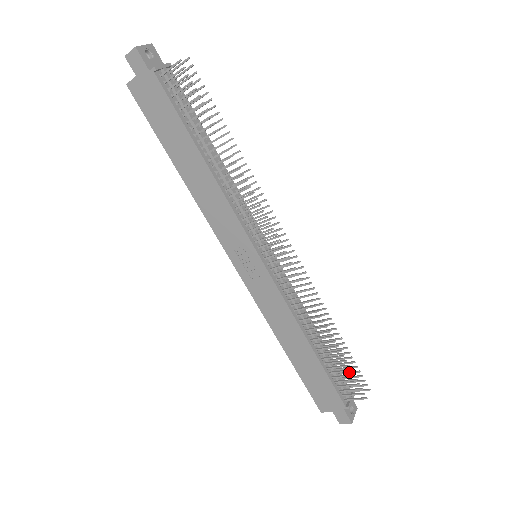
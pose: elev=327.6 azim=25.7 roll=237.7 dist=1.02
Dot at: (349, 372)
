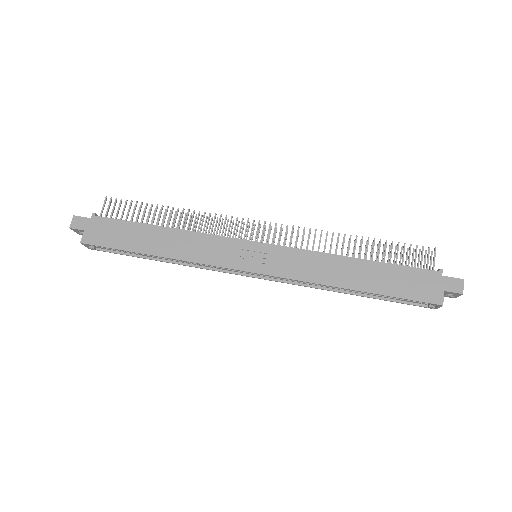
Dot at: (406, 258)
